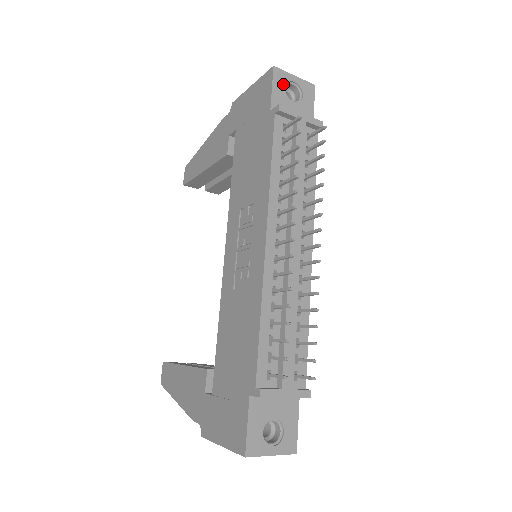
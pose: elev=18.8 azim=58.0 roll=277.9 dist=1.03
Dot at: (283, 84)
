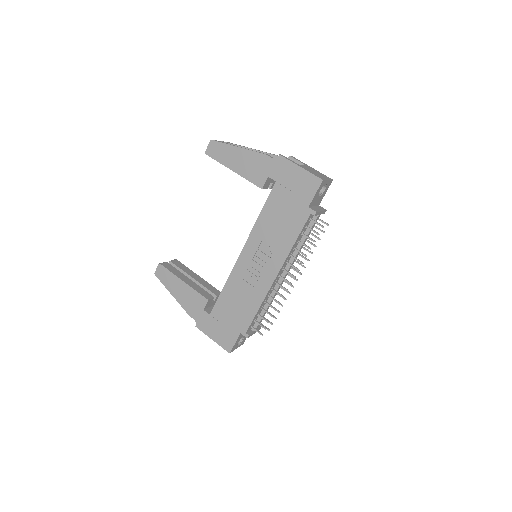
Dot at: (321, 188)
